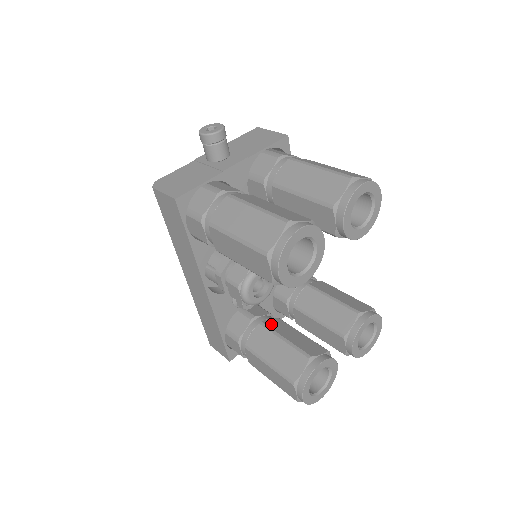
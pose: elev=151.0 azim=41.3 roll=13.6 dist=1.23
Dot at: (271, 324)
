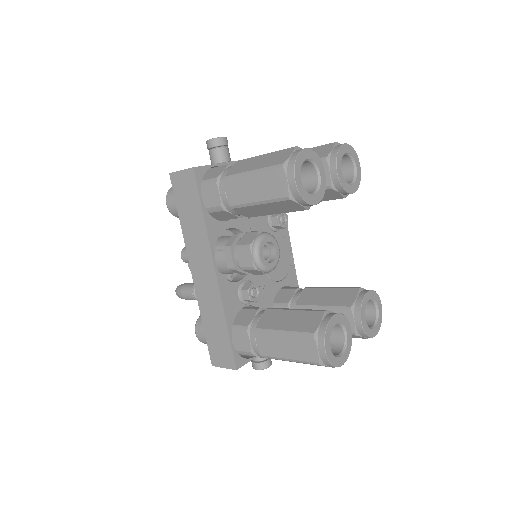
Dot at: occluded
